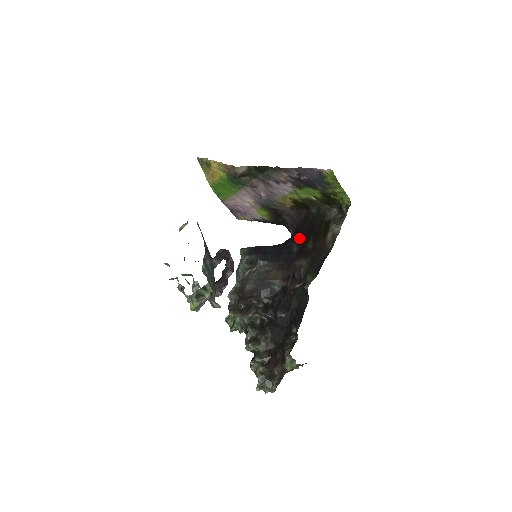
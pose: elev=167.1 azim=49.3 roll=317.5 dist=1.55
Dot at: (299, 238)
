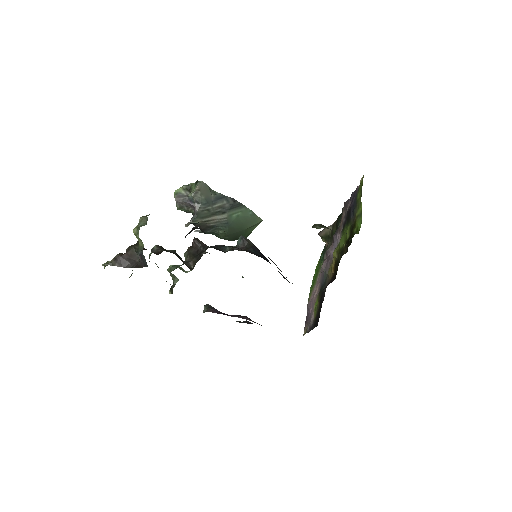
Dot at: occluded
